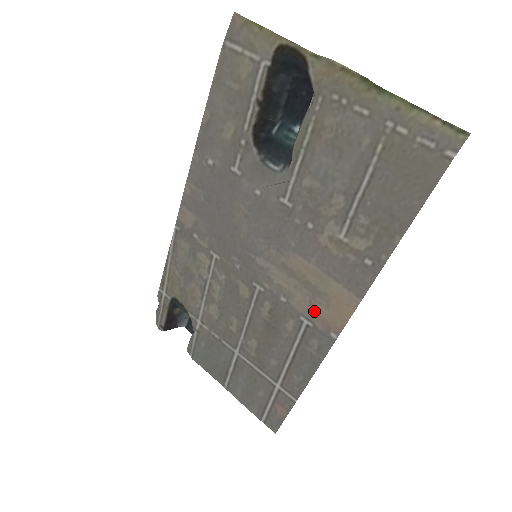
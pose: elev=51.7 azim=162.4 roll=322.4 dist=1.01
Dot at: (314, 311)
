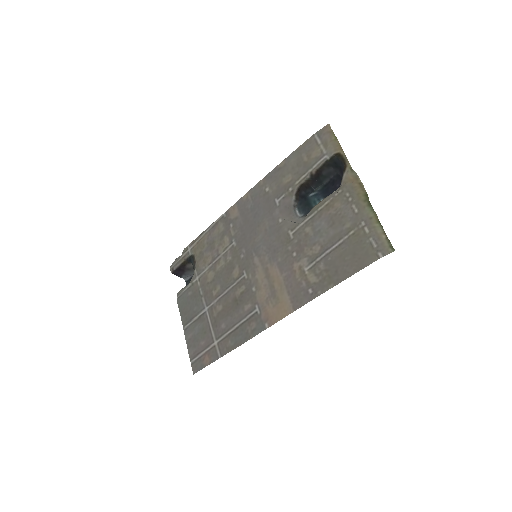
Dot at: (266, 305)
